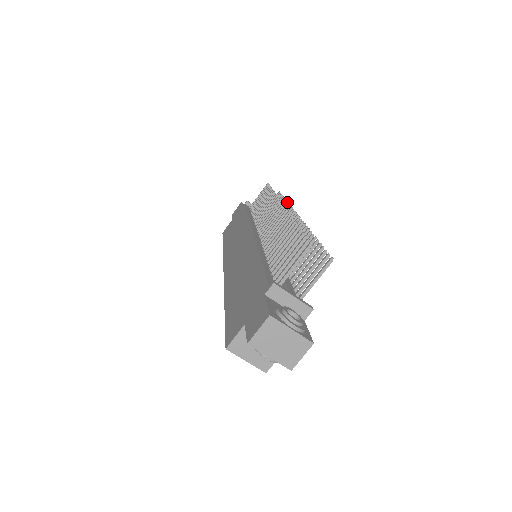
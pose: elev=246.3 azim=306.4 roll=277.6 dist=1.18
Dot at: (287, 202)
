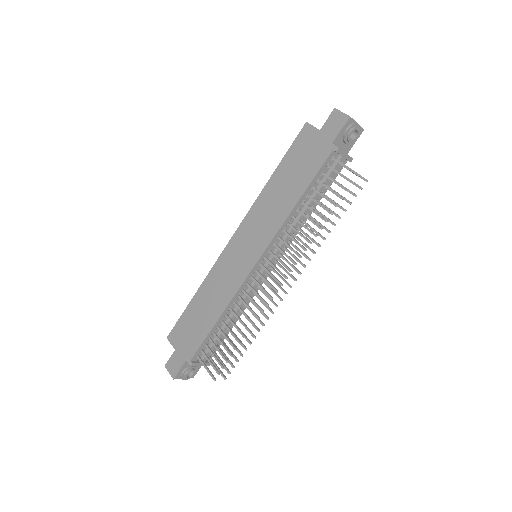
Dot at: (325, 239)
